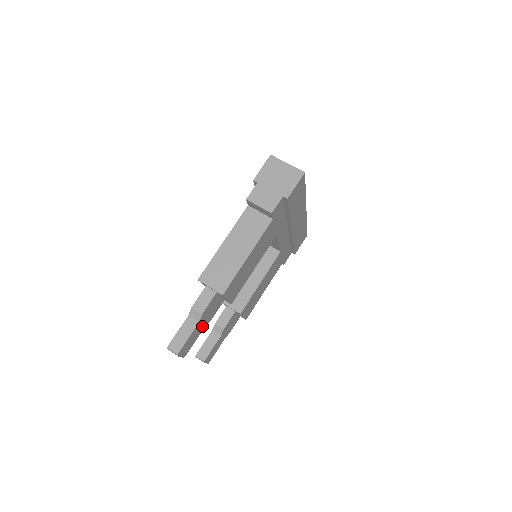
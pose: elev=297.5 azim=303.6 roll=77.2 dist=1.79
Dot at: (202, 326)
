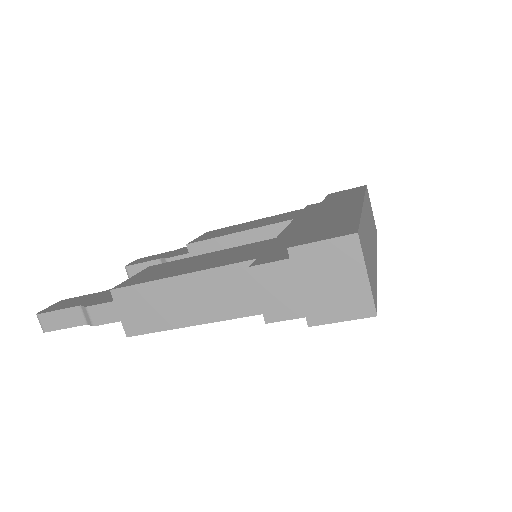
Dot at: occluded
